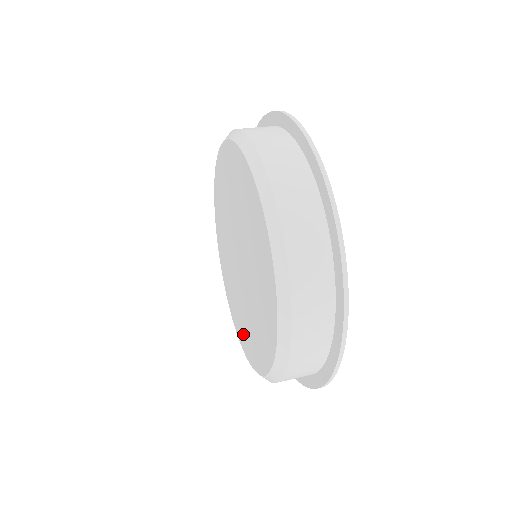
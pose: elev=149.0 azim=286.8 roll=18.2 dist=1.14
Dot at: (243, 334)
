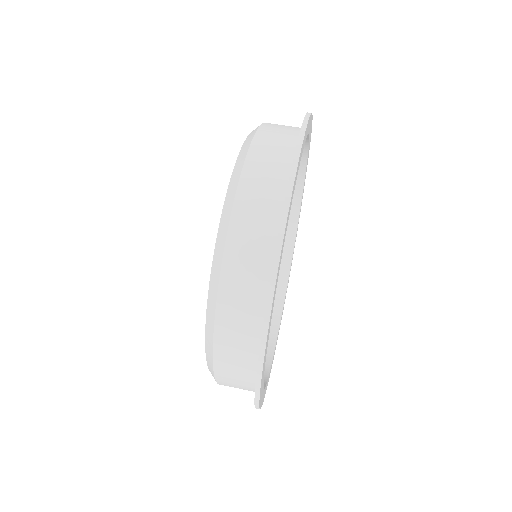
Dot at: occluded
